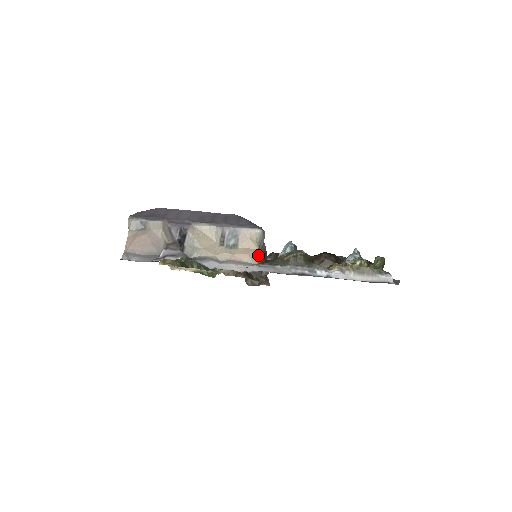
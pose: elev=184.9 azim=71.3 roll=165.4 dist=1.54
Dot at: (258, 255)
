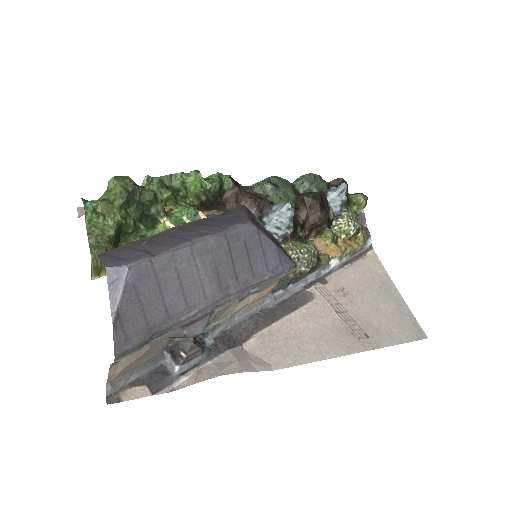
Dot at: occluded
